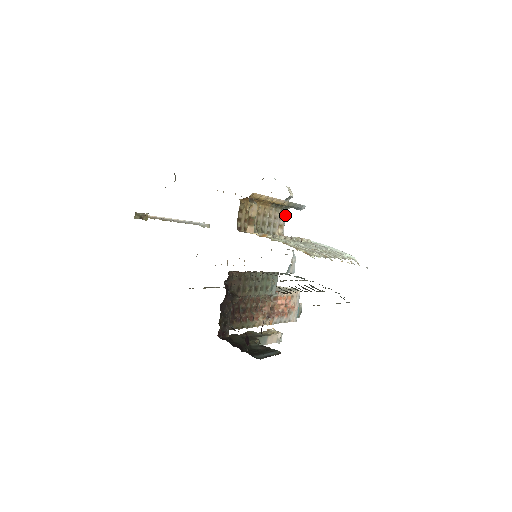
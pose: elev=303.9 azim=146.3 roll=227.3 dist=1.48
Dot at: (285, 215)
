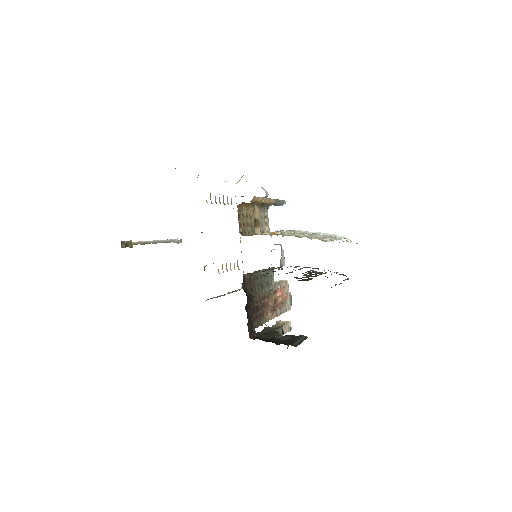
Dot at: (267, 213)
